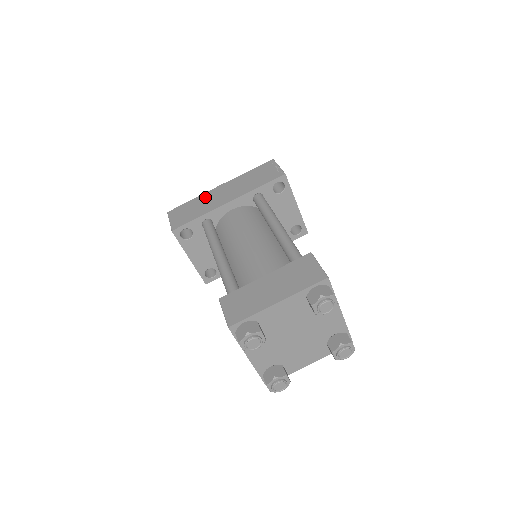
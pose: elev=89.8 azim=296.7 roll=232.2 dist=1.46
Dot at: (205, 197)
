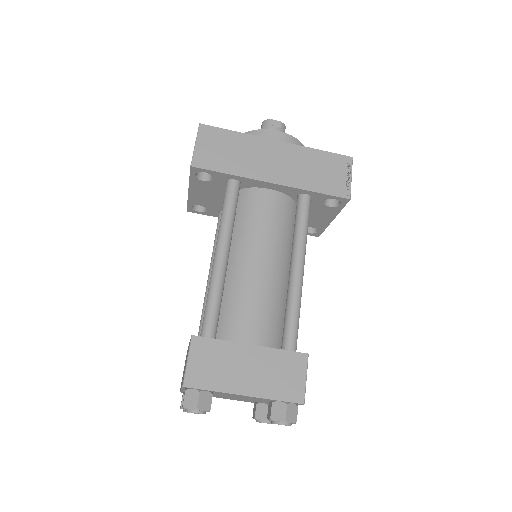
Dot at: (253, 144)
